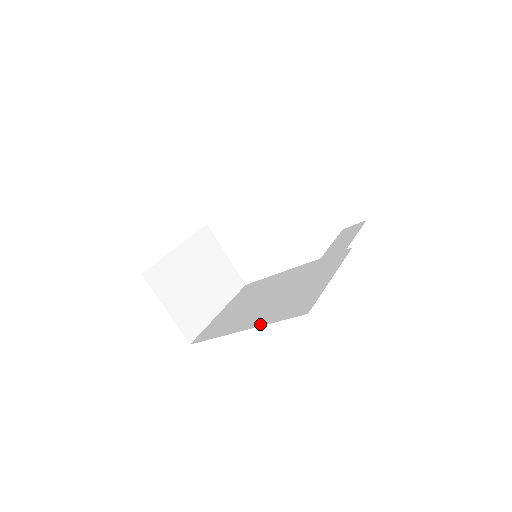
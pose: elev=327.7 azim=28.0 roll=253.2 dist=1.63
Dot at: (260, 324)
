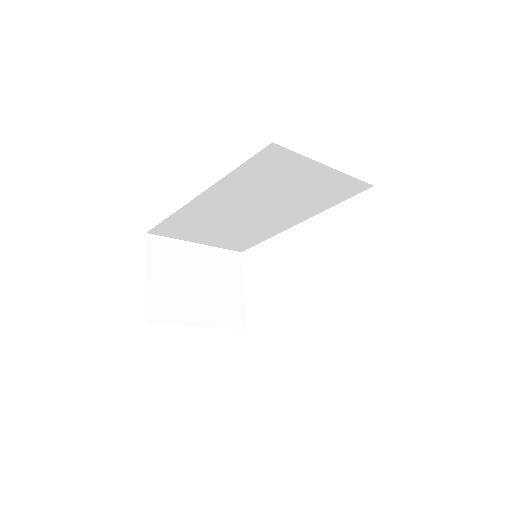
Dot at: occluded
